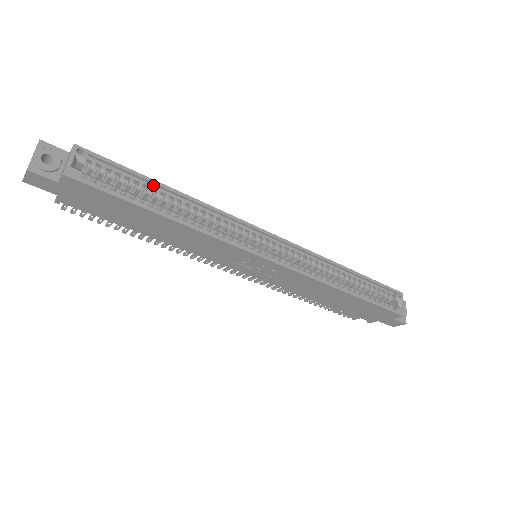
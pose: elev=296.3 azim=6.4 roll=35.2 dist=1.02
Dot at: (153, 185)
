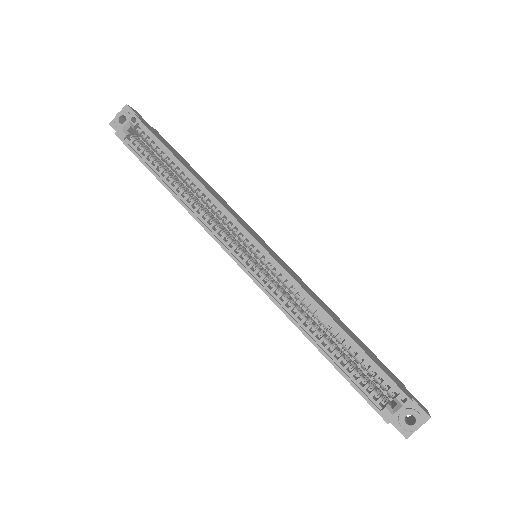
Dot at: (174, 159)
